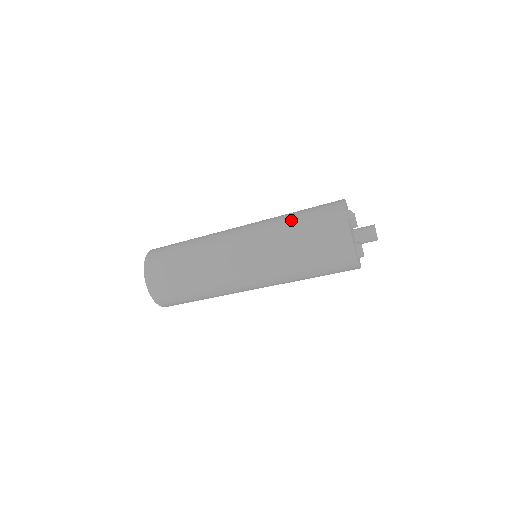
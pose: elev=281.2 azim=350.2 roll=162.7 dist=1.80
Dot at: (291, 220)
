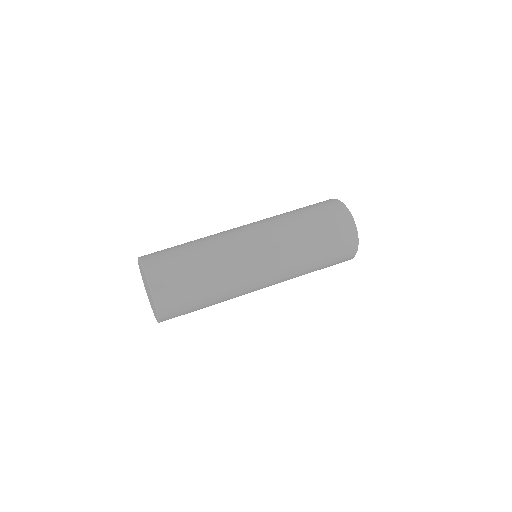
Dot at: (306, 226)
